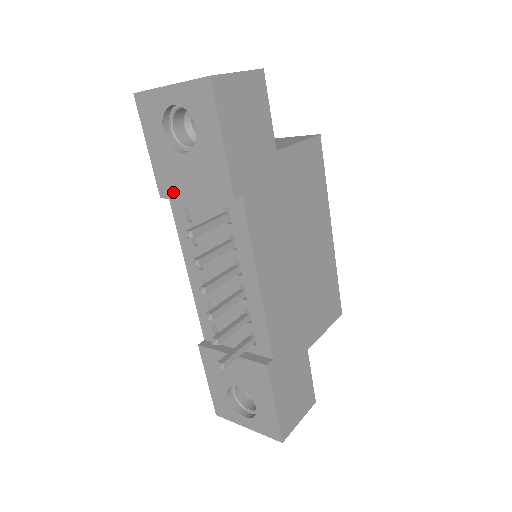
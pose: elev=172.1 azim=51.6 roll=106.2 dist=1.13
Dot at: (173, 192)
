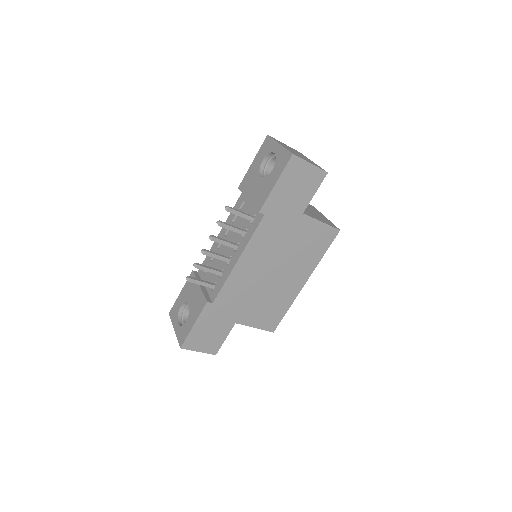
Dot at: (244, 189)
